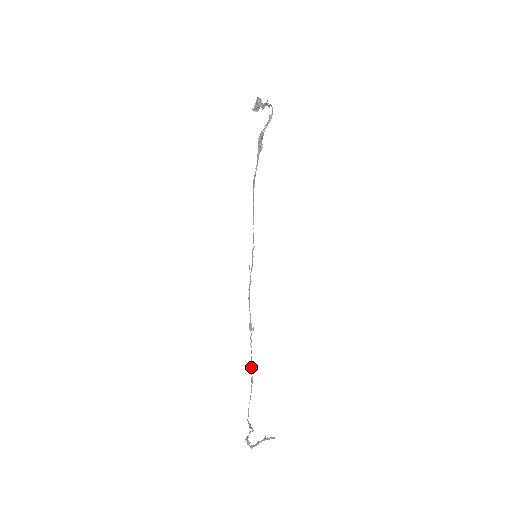
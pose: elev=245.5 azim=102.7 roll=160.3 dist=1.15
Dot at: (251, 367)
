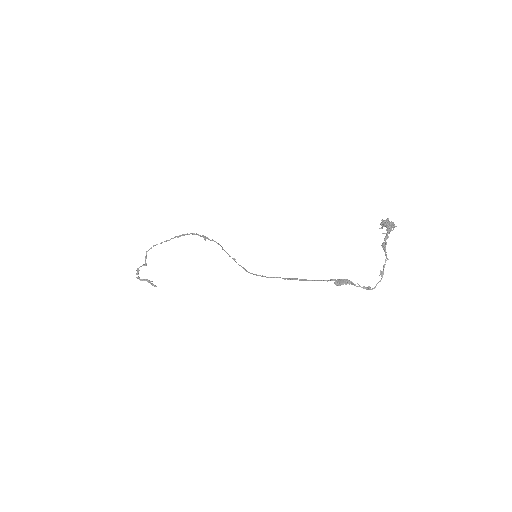
Dot at: occluded
